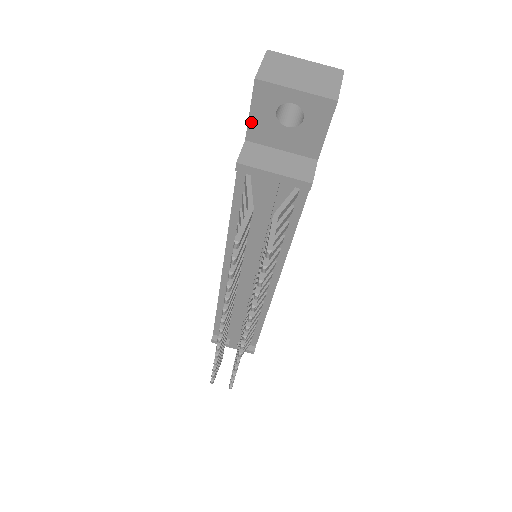
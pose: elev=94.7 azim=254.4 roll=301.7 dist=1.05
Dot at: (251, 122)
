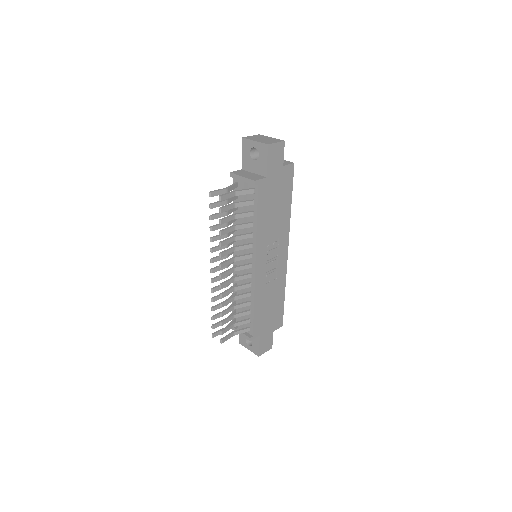
Dot at: (243, 159)
